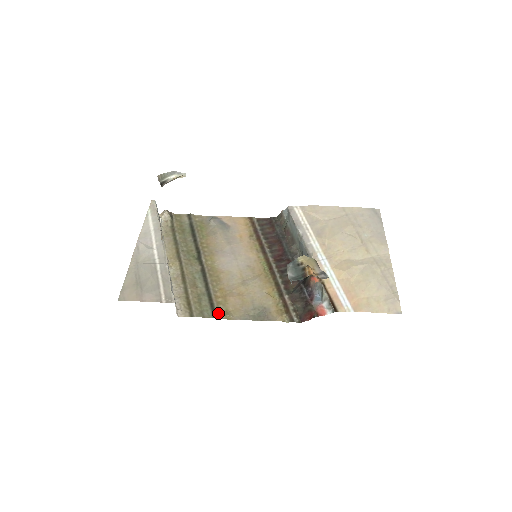
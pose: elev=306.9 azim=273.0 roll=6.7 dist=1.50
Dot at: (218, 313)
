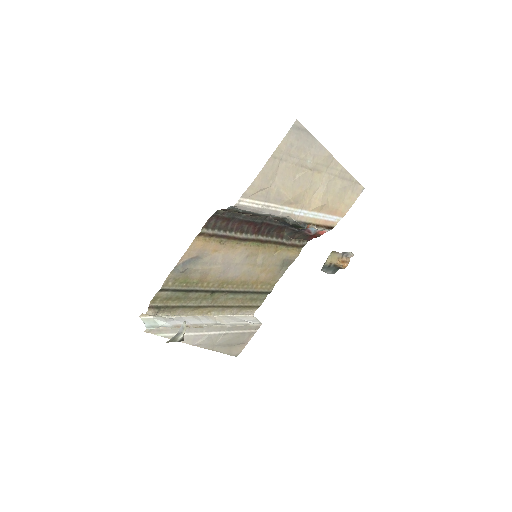
Dot at: (269, 290)
